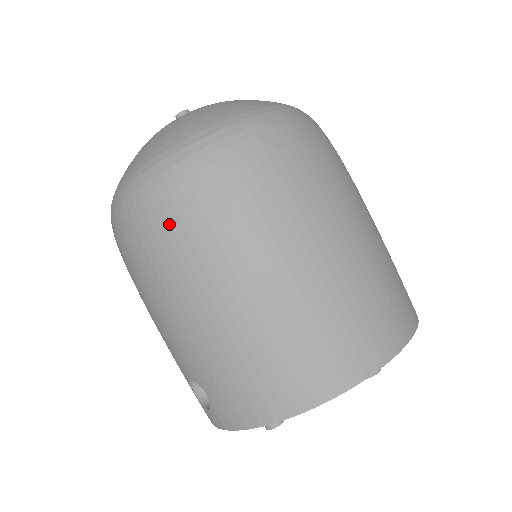
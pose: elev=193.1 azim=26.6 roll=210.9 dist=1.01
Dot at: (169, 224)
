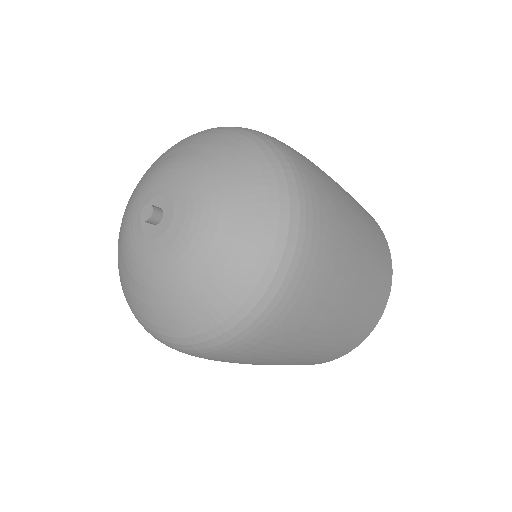
Dot at: (237, 358)
